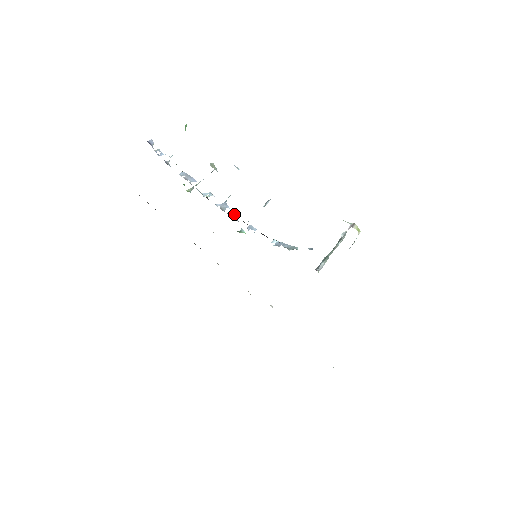
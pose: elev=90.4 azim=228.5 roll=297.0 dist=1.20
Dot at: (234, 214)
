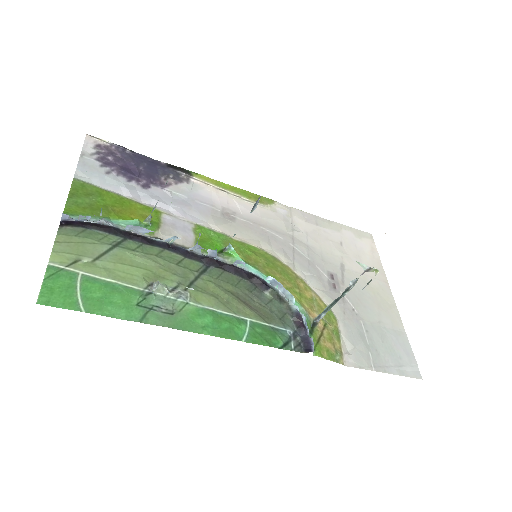
Dot at: (213, 255)
